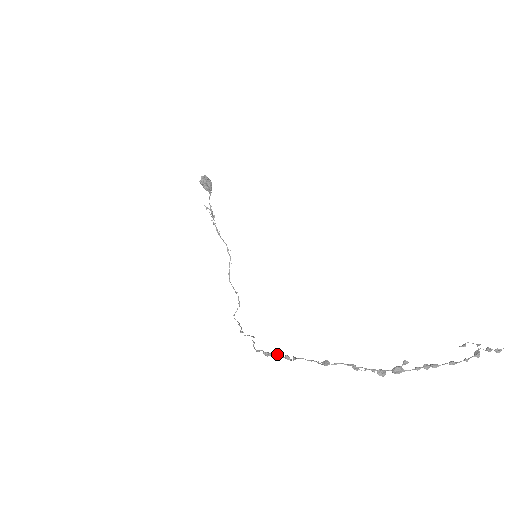
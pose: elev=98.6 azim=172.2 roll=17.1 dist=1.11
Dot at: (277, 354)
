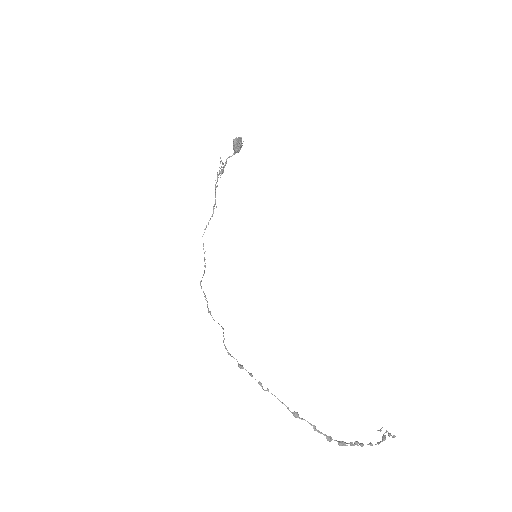
Dot at: occluded
